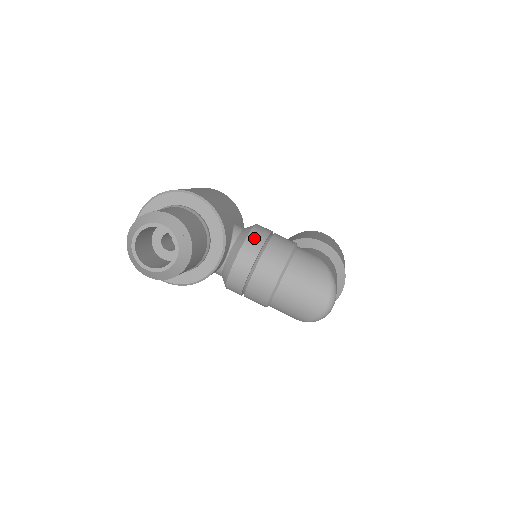
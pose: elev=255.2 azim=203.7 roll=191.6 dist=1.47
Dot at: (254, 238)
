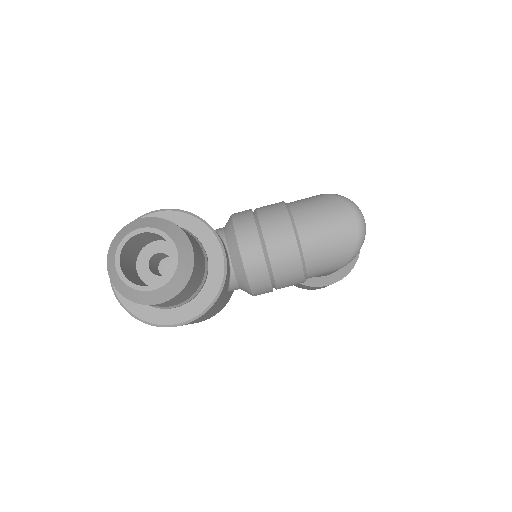
Dot at: (240, 217)
